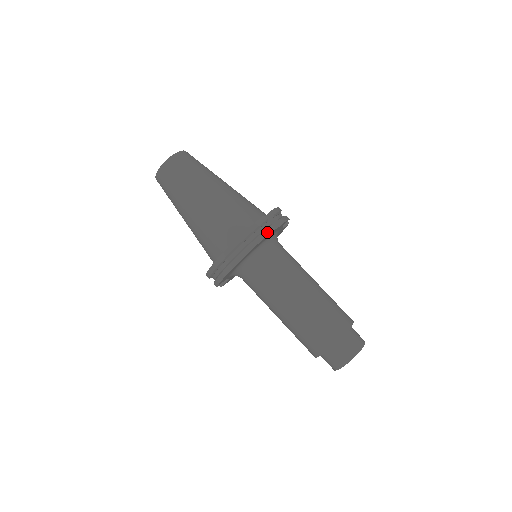
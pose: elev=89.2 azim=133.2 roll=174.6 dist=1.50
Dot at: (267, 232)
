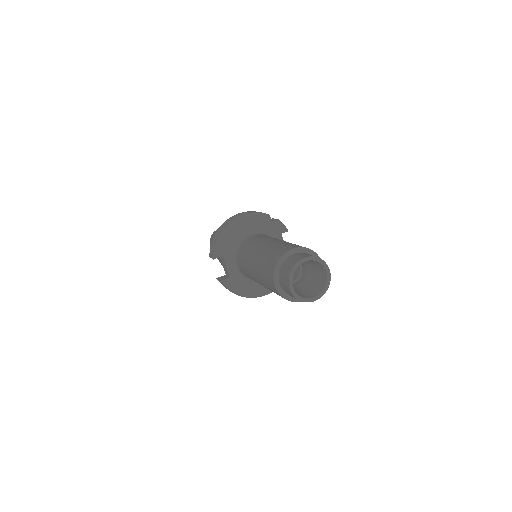
Dot at: (261, 212)
